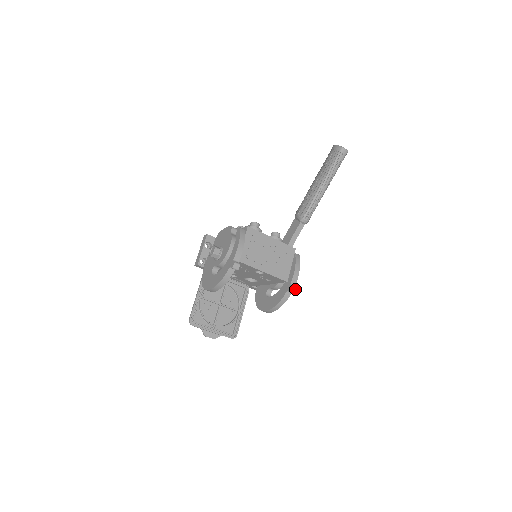
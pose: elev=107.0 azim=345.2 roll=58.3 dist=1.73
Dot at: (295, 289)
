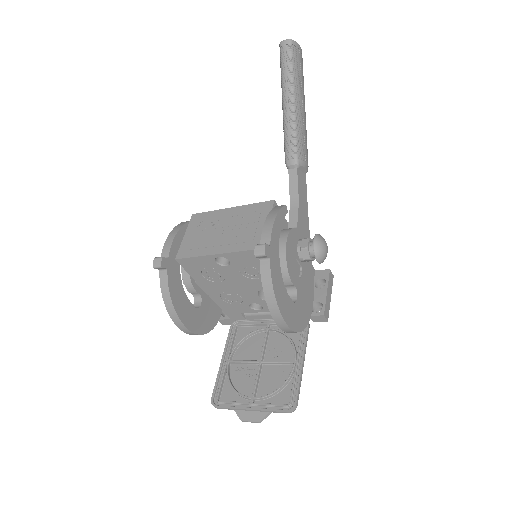
Dot at: (261, 247)
